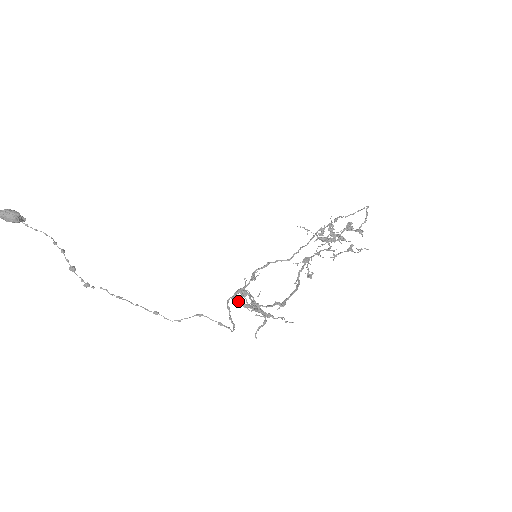
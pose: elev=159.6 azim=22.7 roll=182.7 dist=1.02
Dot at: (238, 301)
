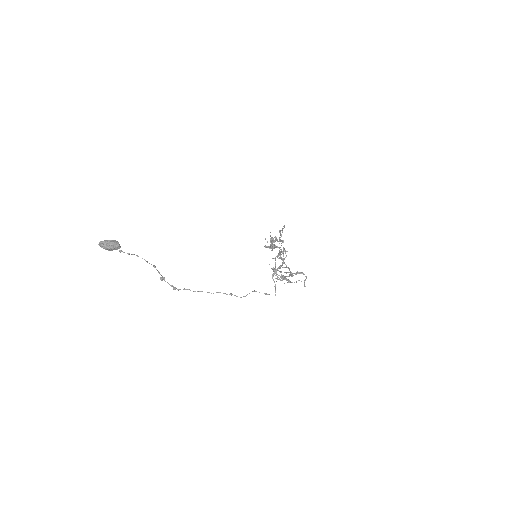
Dot at: occluded
